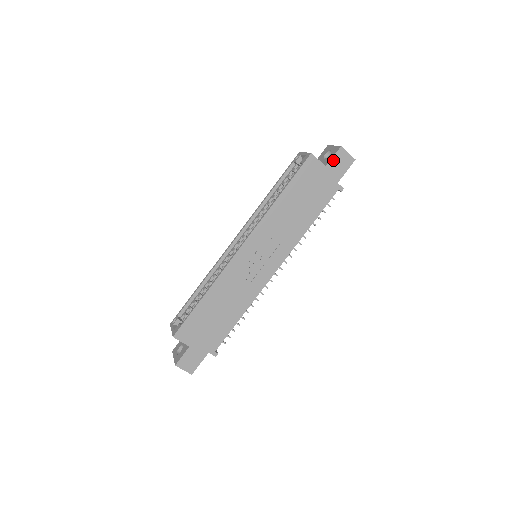
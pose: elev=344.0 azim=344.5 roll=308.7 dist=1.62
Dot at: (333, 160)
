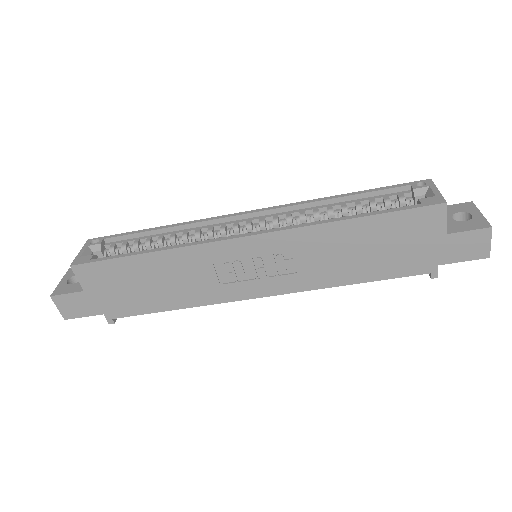
Dot at: (463, 234)
